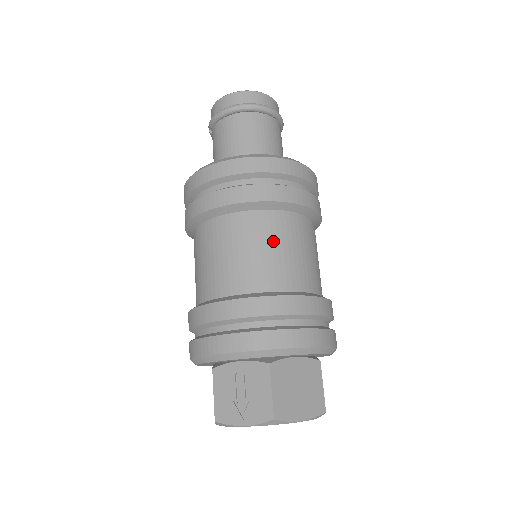
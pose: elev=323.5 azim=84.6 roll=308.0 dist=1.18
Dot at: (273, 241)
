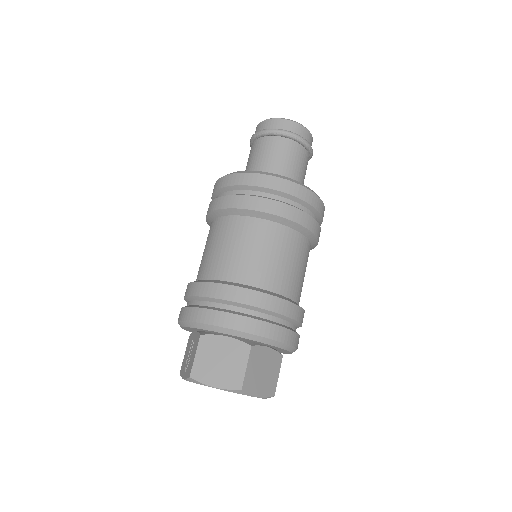
Dot at: (228, 240)
